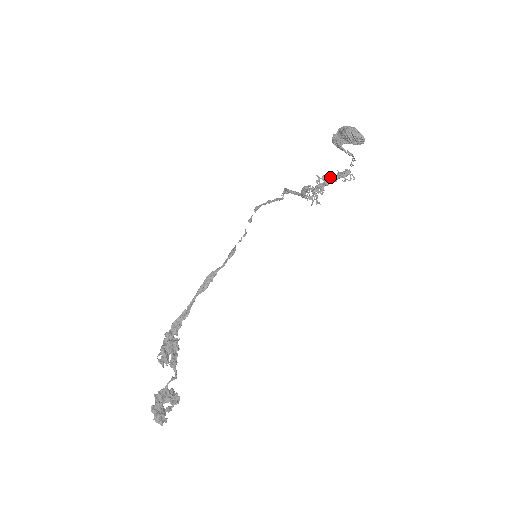
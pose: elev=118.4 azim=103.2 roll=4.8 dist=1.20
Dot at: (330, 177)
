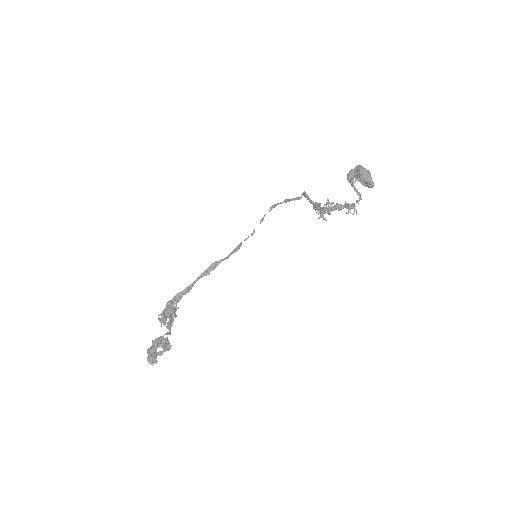
Dot at: (338, 205)
